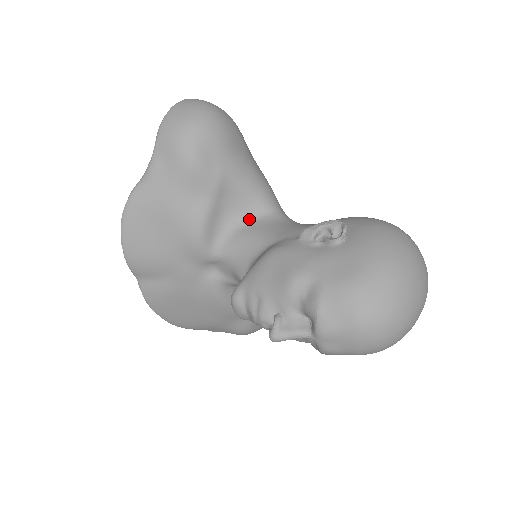
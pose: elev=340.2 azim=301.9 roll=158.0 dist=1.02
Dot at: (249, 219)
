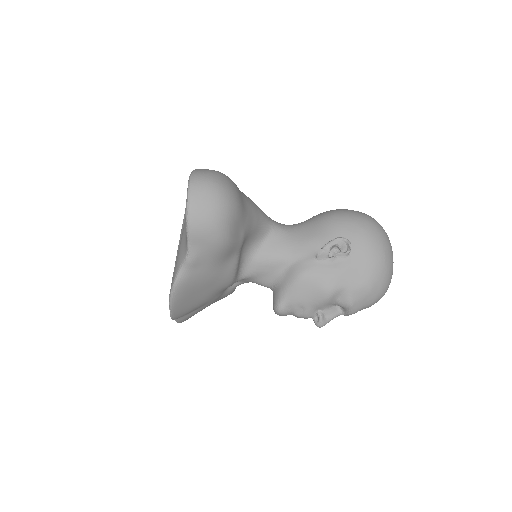
Dot at: (258, 245)
